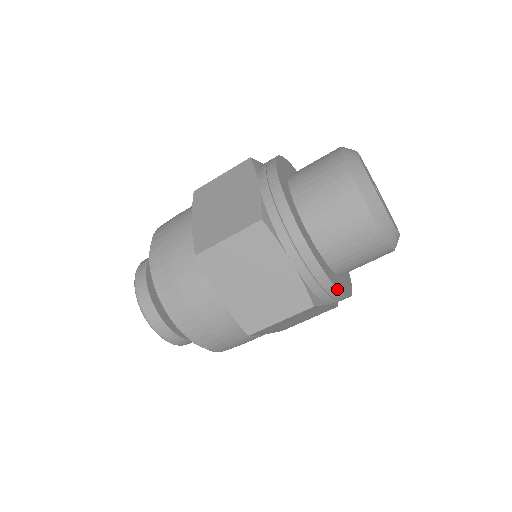
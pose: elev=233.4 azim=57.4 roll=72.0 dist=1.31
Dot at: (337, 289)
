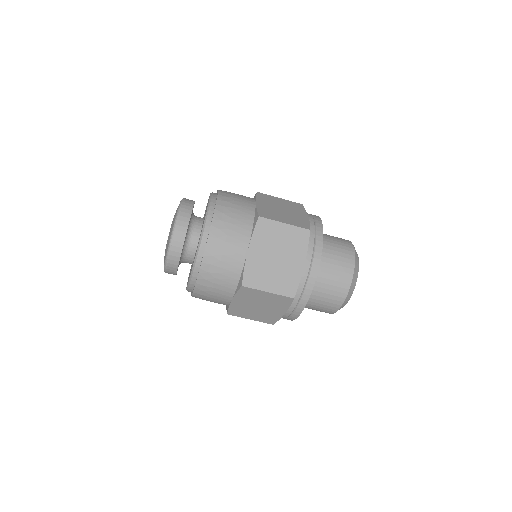
Dot at: occluded
